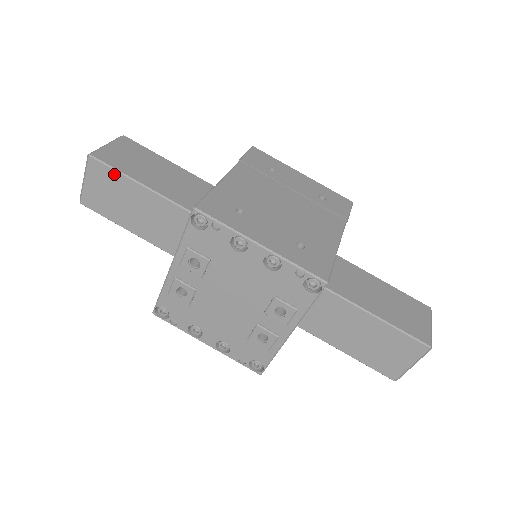
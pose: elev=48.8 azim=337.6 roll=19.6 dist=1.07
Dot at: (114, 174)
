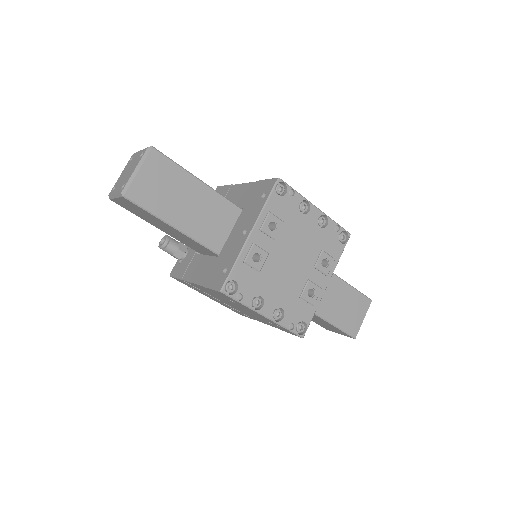
Dot at: (173, 166)
